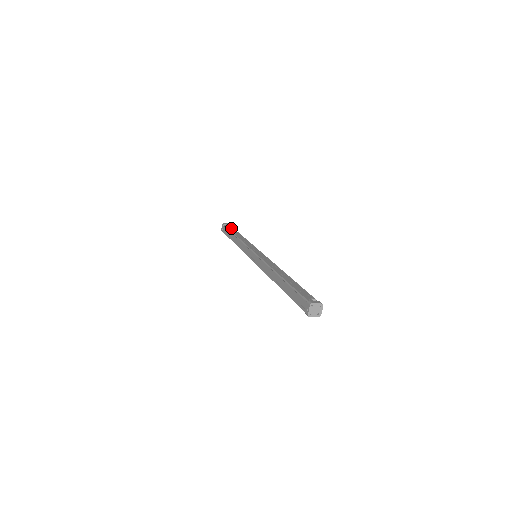
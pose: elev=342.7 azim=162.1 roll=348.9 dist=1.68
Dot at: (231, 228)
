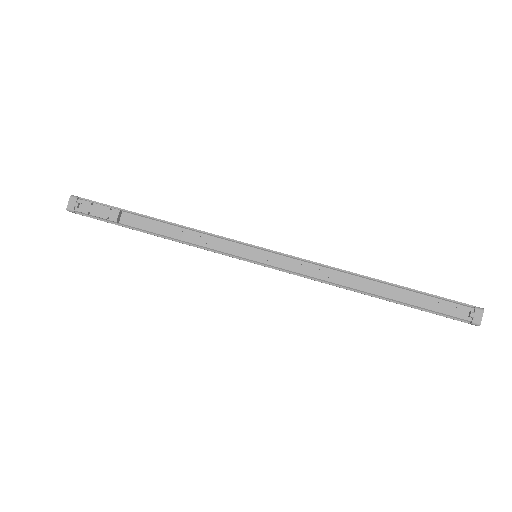
Dot at: (116, 222)
